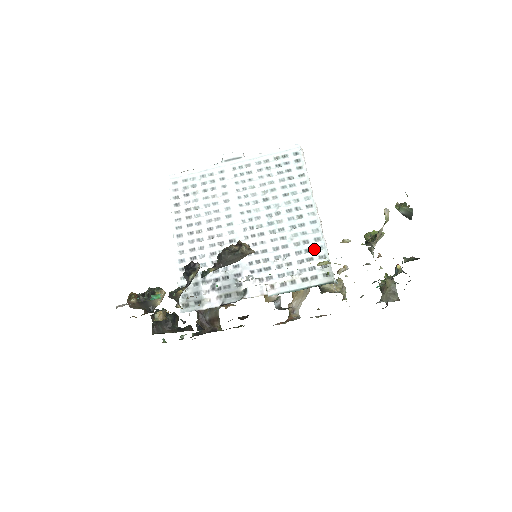
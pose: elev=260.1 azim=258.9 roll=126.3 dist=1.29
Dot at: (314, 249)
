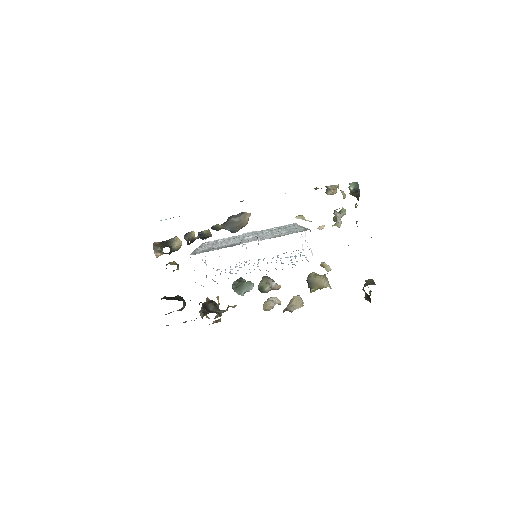
Dot at: (297, 230)
